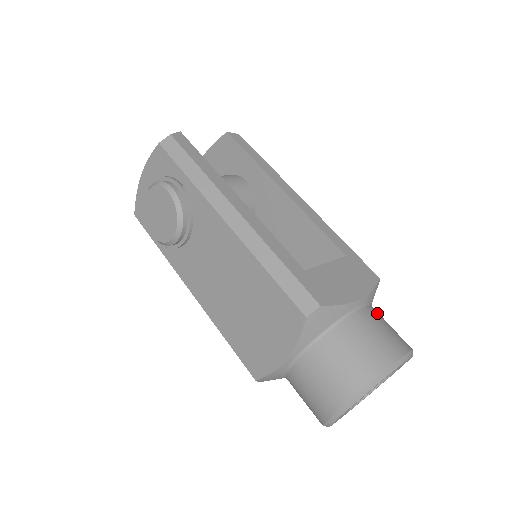
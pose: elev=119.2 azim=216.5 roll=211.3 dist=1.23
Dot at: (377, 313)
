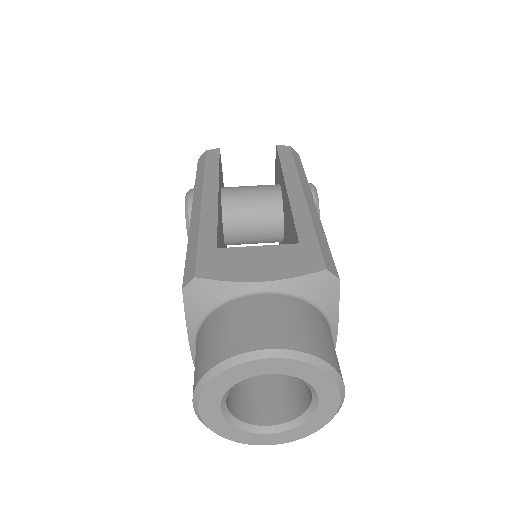
Dot at: (292, 305)
